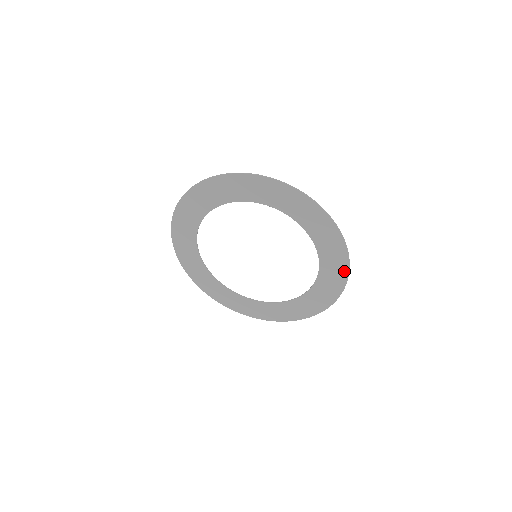
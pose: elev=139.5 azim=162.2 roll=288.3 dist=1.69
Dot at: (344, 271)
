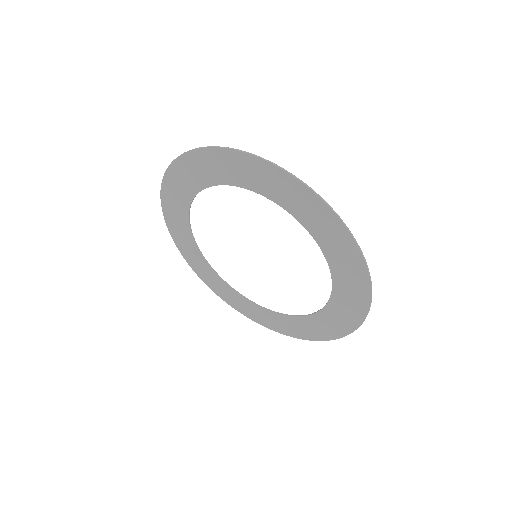
Dot at: (360, 266)
